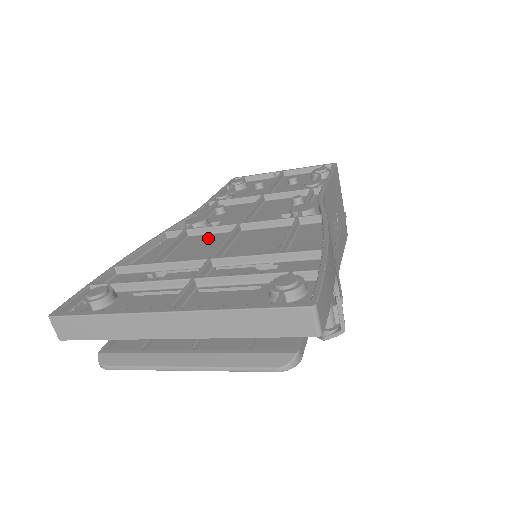
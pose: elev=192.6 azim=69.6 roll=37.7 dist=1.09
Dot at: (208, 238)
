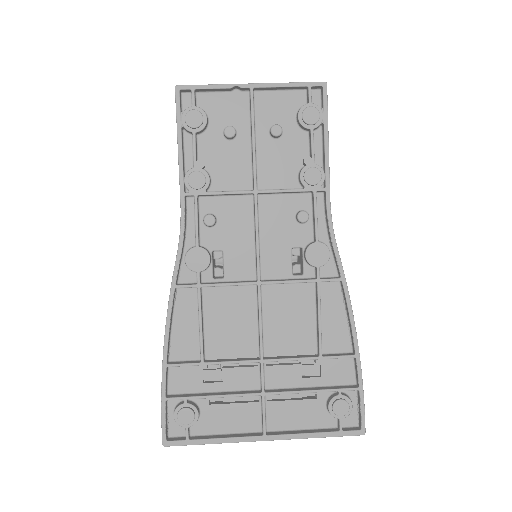
Dot at: (229, 297)
